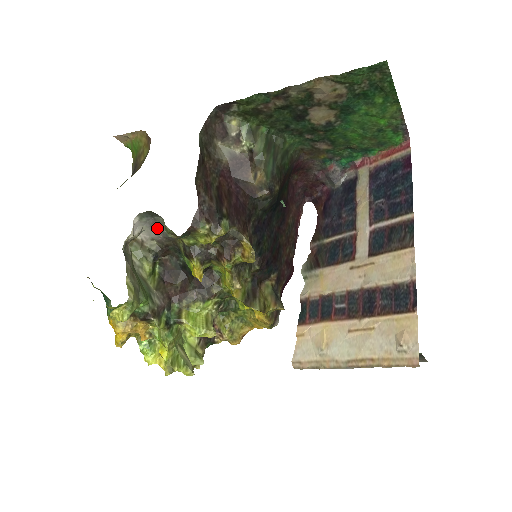
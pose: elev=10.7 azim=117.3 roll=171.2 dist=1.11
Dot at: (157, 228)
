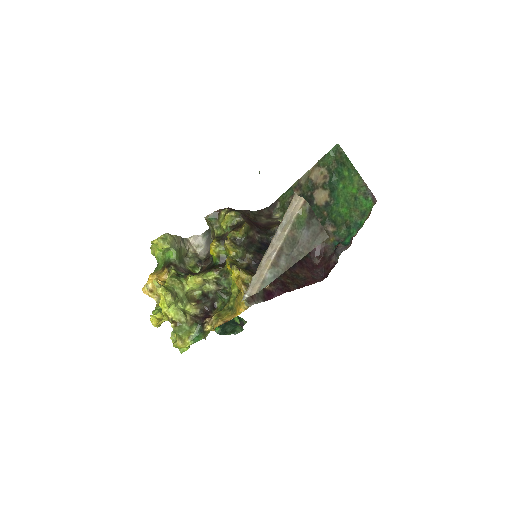
Dot at: (209, 242)
